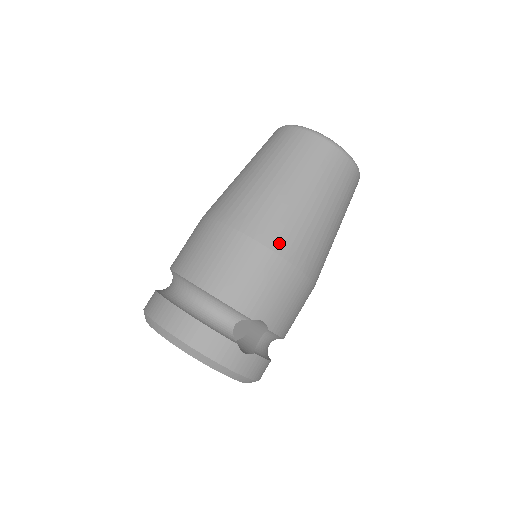
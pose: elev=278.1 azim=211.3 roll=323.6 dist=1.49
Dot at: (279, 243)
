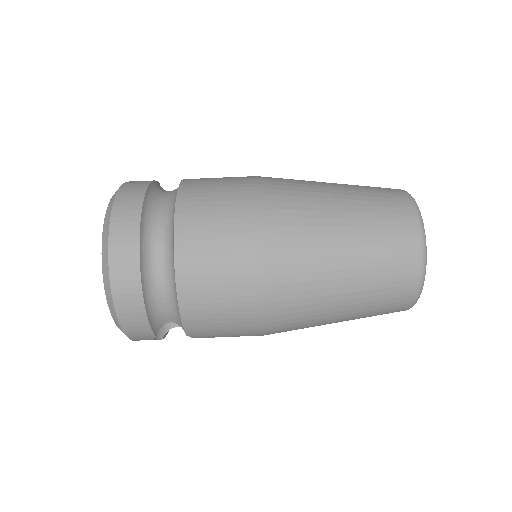
Dot at: (275, 323)
